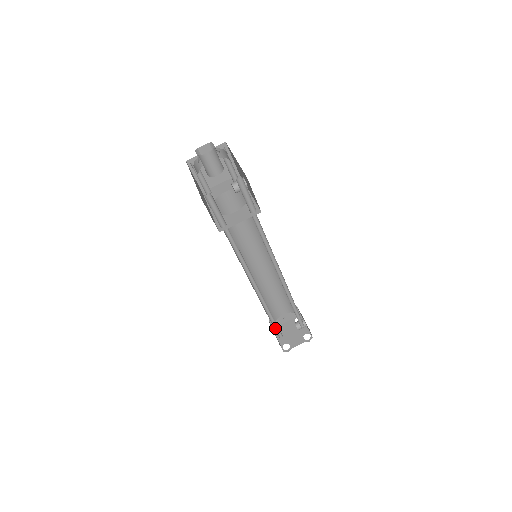
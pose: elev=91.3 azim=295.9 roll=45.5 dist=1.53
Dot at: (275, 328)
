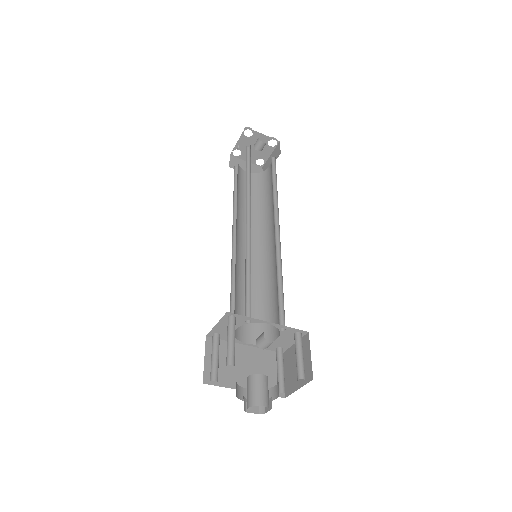
Dot at: (258, 188)
